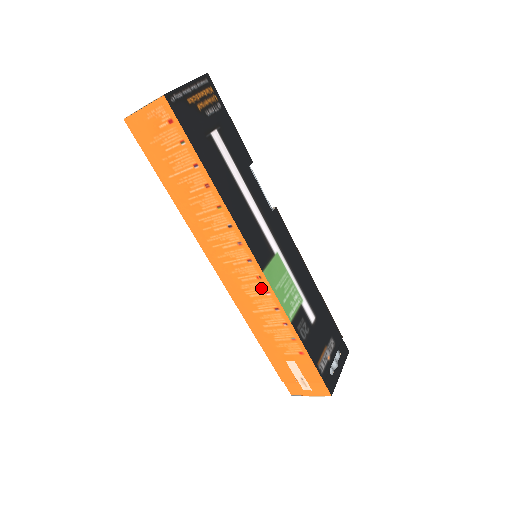
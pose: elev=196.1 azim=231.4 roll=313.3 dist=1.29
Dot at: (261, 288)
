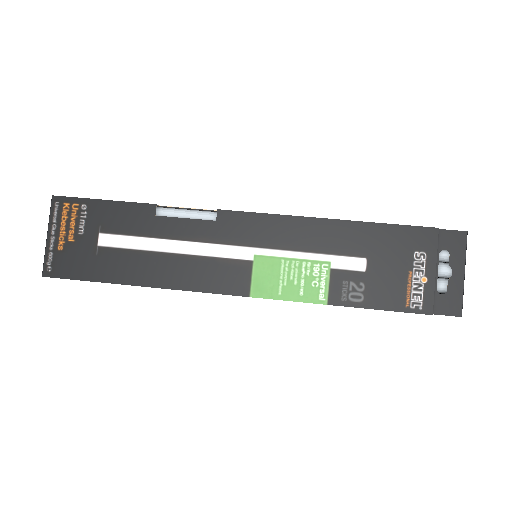
Dot at: occluded
